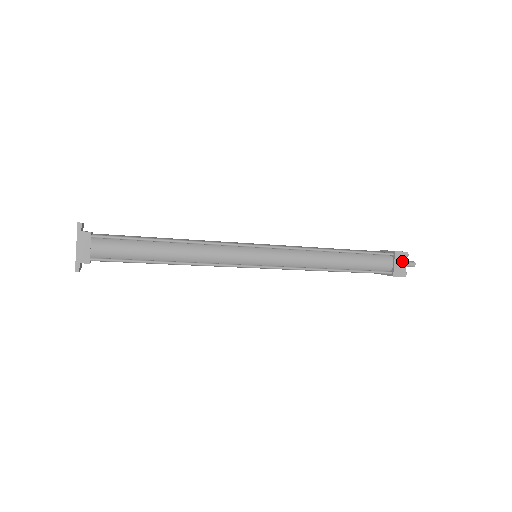
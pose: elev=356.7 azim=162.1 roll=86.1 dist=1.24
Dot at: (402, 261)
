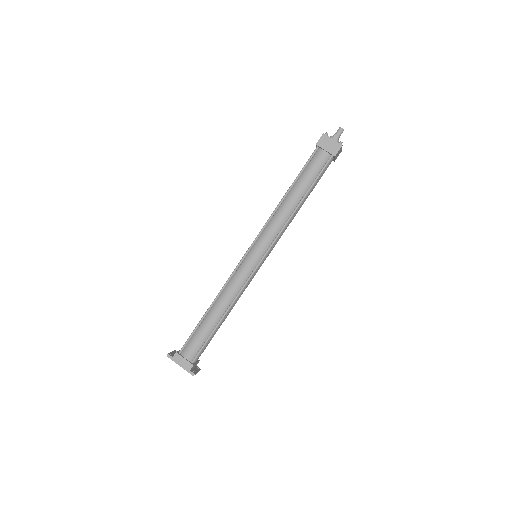
Dot at: (327, 142)
